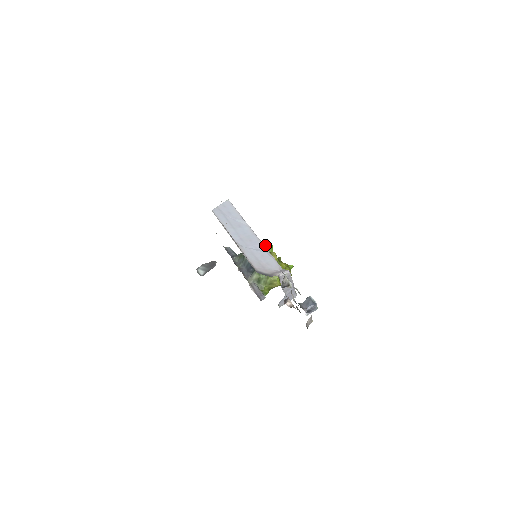
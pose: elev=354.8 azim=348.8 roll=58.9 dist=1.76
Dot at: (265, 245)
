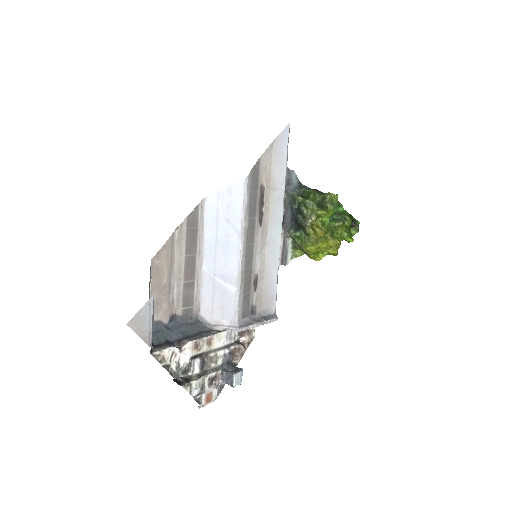
Dot at: (324, 205)
